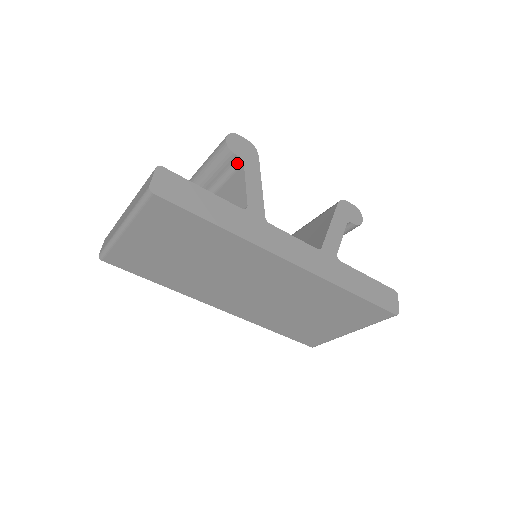
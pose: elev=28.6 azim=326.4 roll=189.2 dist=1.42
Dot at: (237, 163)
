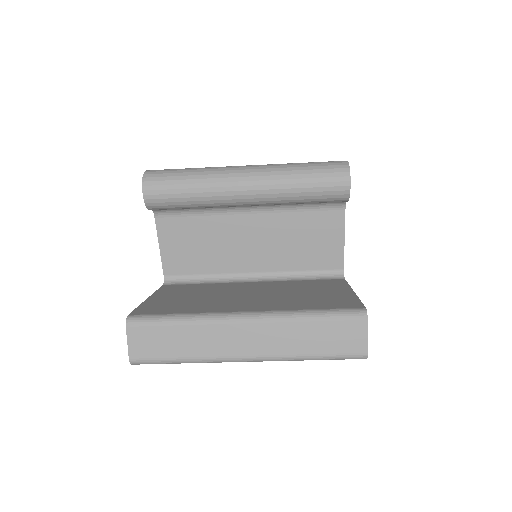
Dot at: (335, 203)
